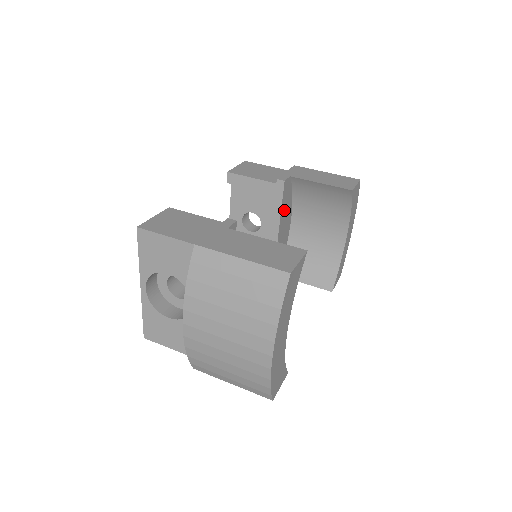
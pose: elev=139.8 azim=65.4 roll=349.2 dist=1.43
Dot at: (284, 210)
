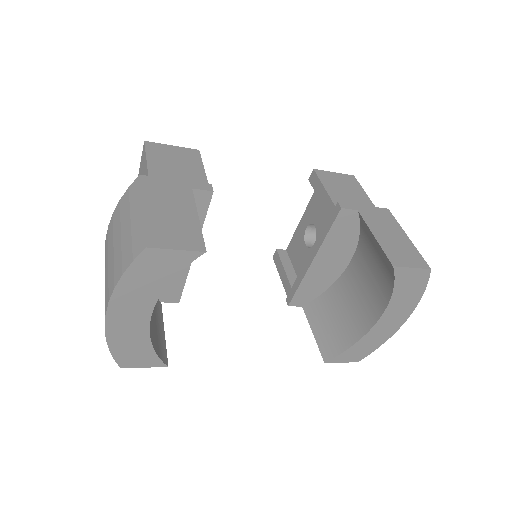
Dot at: (334, 242)
